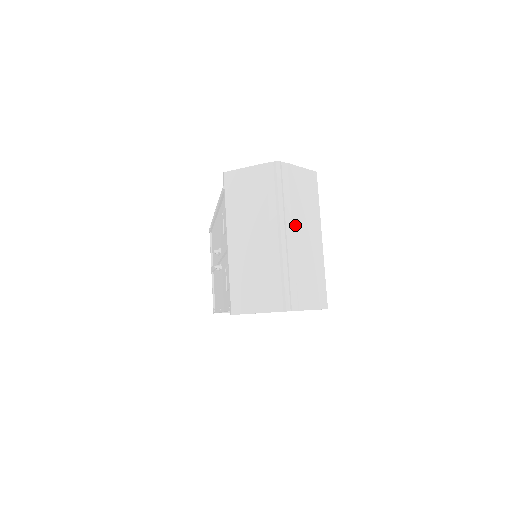
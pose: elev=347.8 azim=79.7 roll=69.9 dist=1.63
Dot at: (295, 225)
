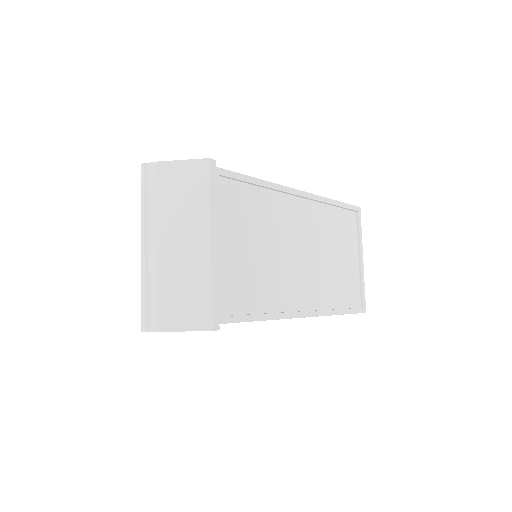
Dot at: (162, 233)
